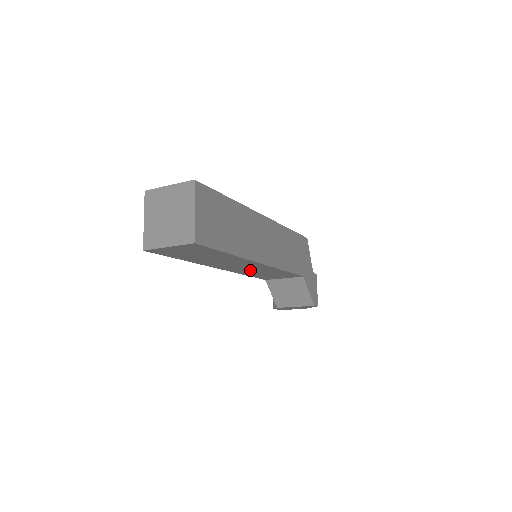
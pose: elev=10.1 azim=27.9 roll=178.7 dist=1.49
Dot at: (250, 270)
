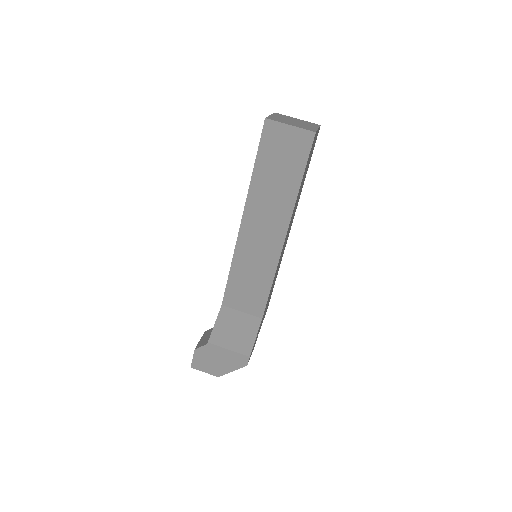
Dot at: (253, 253)
